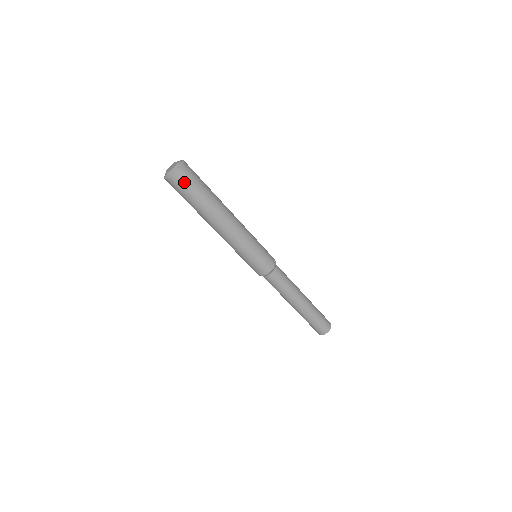
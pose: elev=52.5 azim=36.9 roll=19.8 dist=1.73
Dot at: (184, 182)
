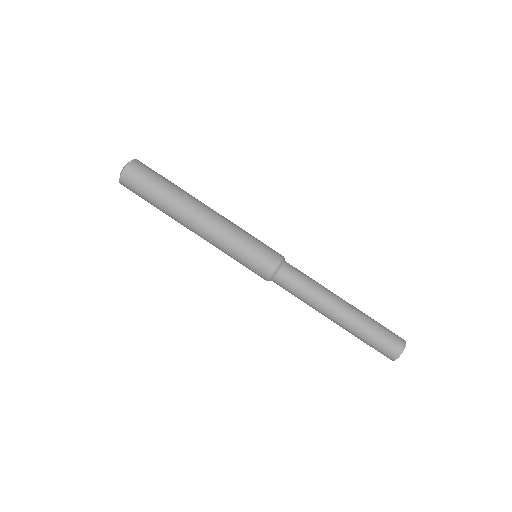
Dot at: (135, 178)
